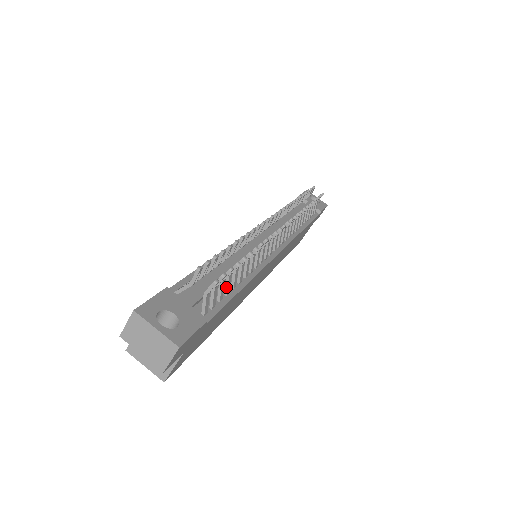
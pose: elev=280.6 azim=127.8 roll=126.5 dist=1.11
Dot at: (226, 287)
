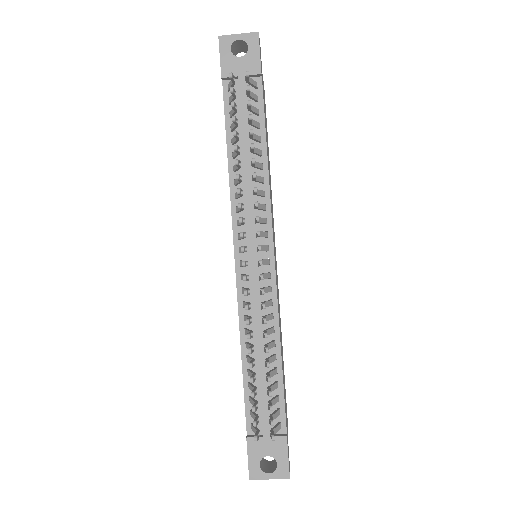
Dot at: (274, 389)
